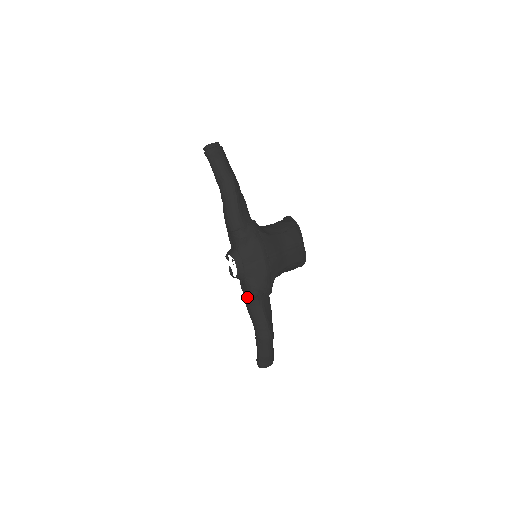
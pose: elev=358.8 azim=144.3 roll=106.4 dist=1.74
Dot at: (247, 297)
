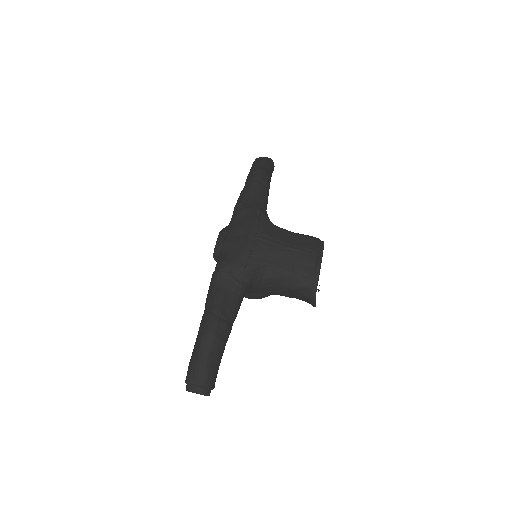
Dot at: (212, 275)
